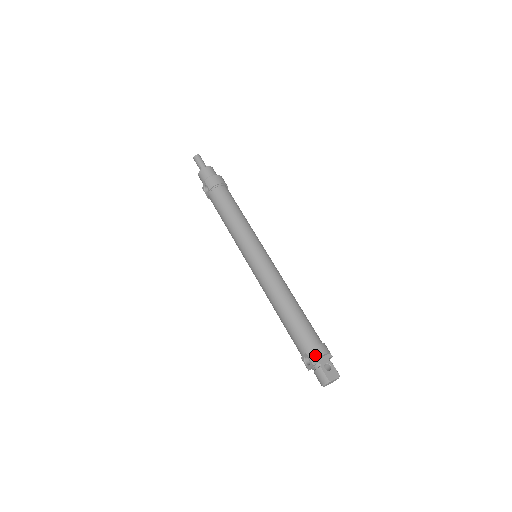
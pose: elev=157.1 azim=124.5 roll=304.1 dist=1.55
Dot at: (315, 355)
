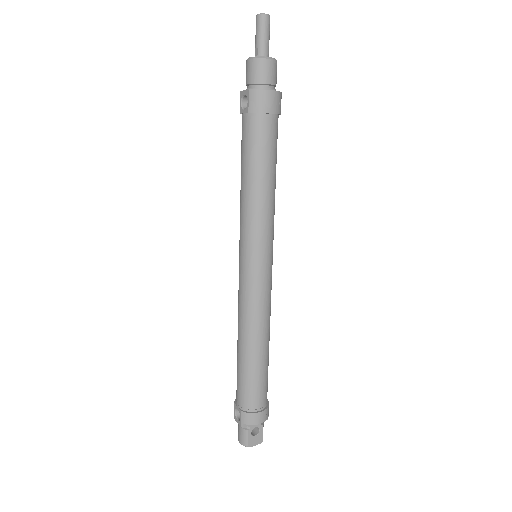
Dot at: (249, 421)
